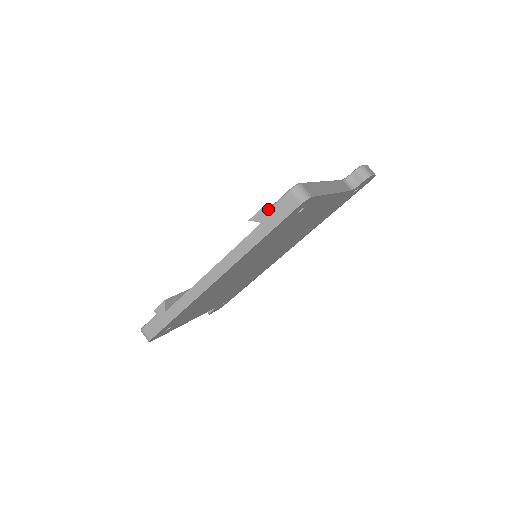
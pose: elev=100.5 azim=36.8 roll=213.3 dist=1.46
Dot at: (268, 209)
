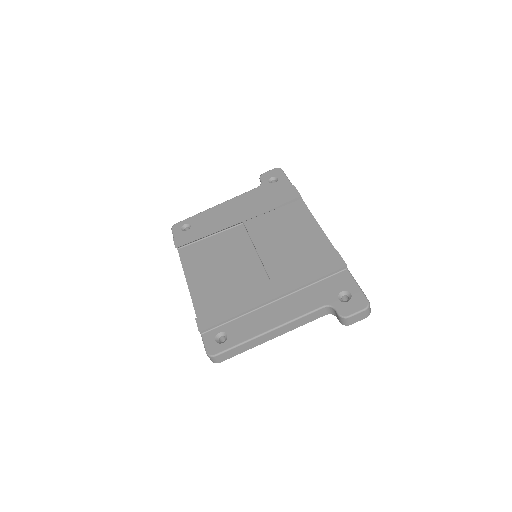
Dot at: (201, 335)
